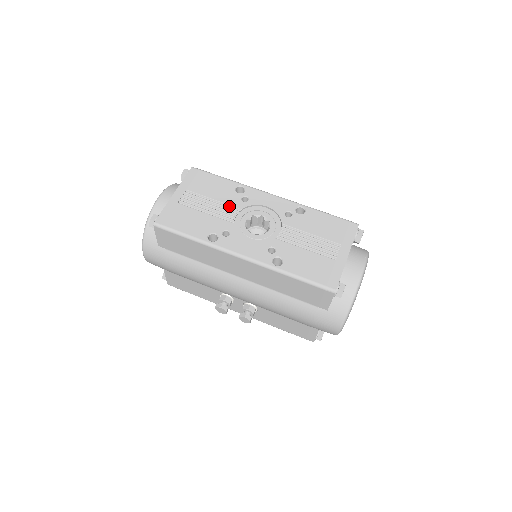
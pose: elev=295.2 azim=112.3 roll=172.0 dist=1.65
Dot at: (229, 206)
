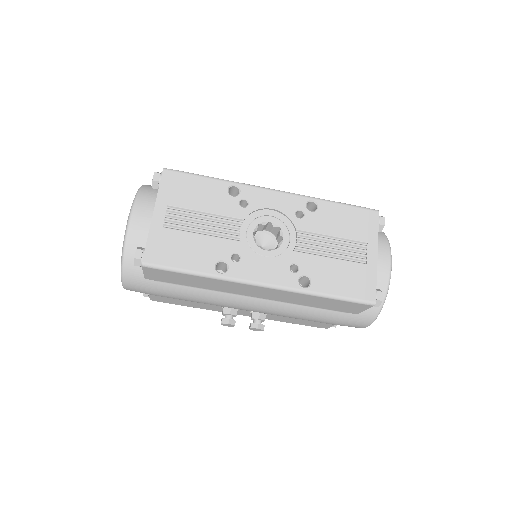
Dot at: (227, 217)
